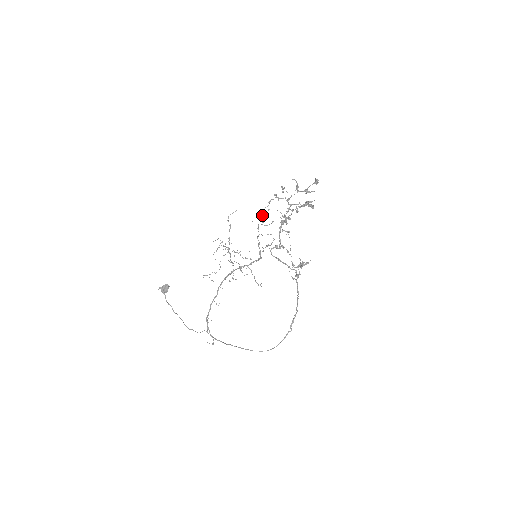
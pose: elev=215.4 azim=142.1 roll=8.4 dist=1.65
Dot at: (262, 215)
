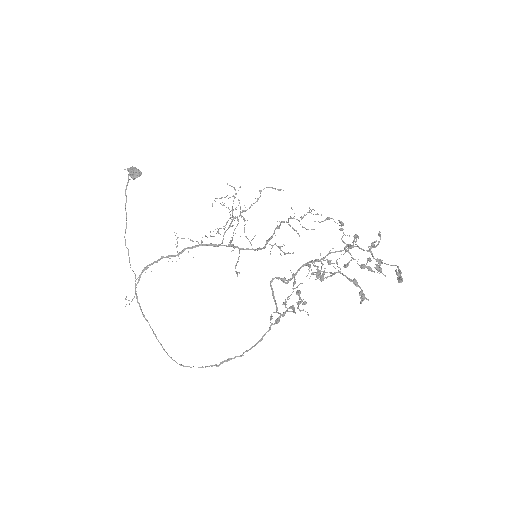
Dot at: (309, 210)
